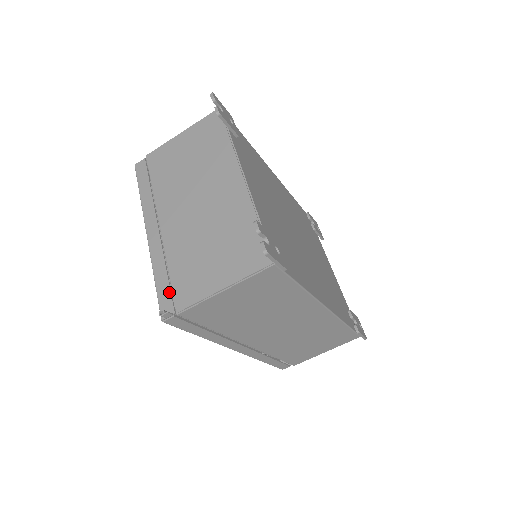
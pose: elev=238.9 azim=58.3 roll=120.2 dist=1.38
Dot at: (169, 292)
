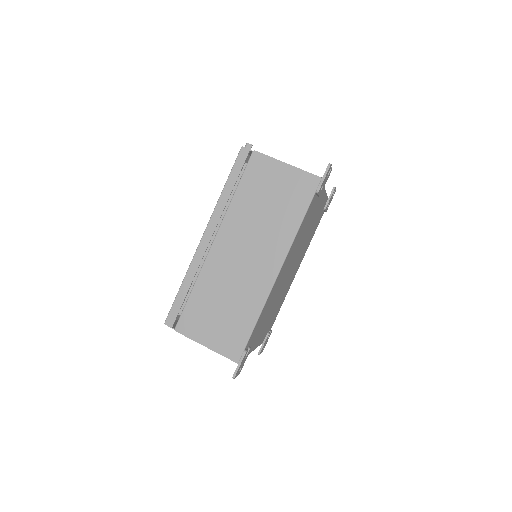
Dot at: occluded
